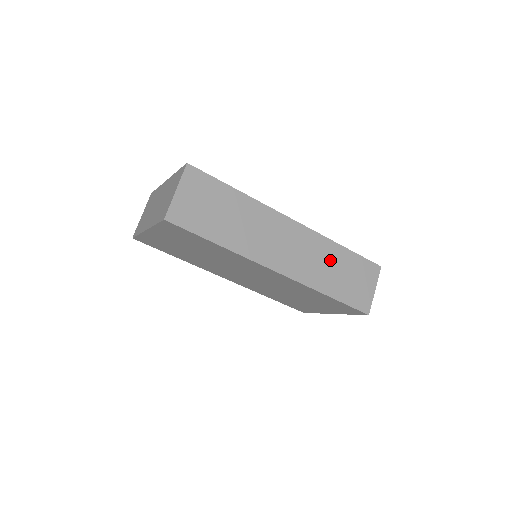
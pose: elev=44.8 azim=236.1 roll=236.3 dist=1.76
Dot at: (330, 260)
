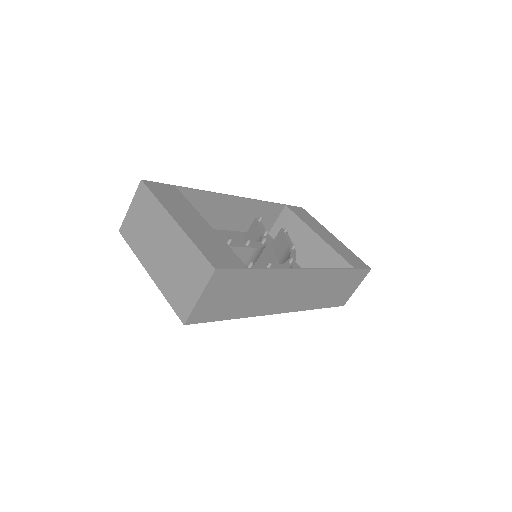
Dot at: (329, 284)
